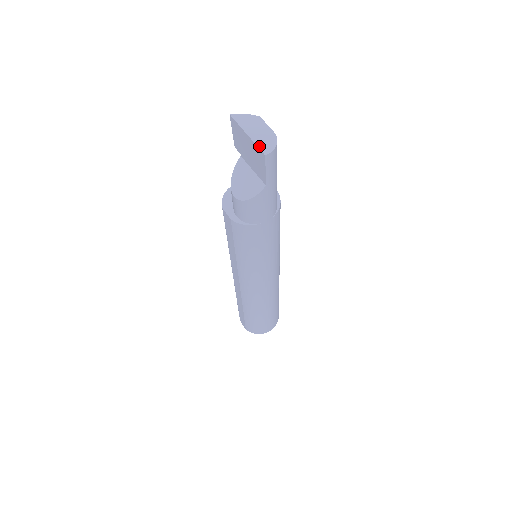
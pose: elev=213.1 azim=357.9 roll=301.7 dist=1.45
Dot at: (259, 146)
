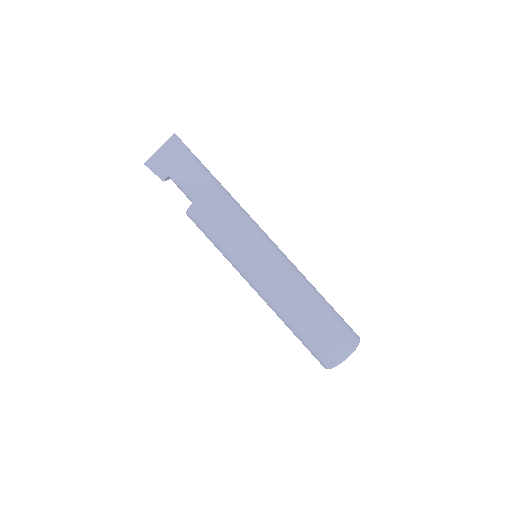
Dot at: (168, 139)
